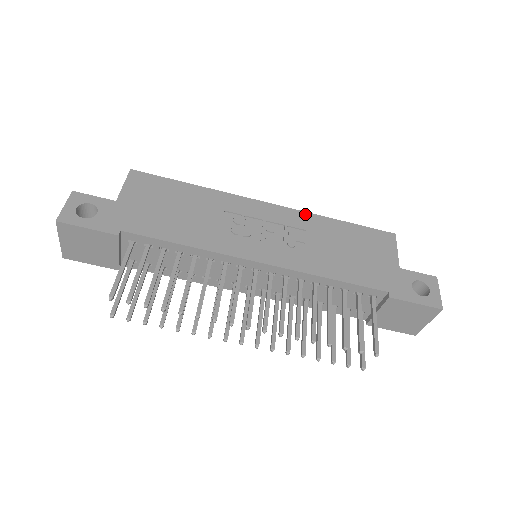
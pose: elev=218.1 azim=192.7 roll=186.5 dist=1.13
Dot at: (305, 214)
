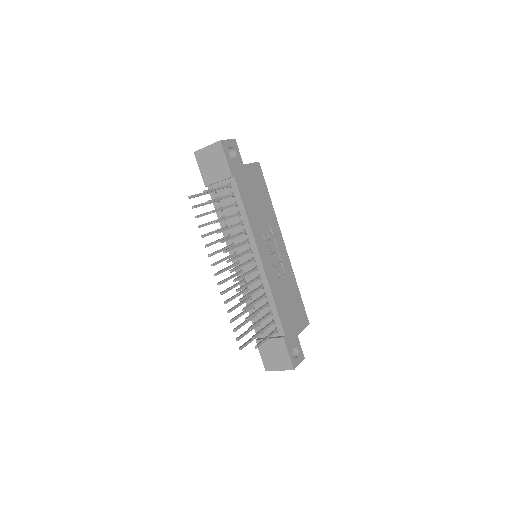
Dot at: (291, 269)
